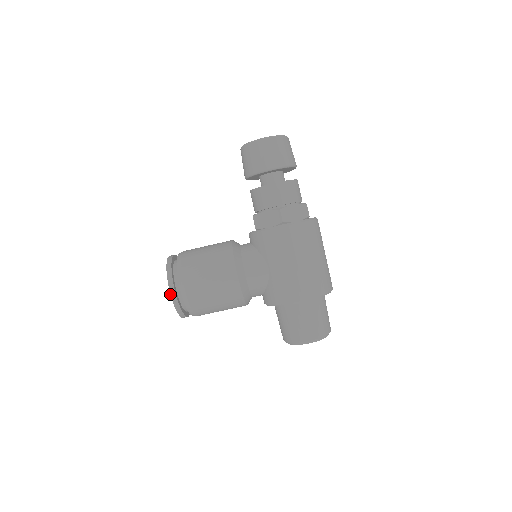
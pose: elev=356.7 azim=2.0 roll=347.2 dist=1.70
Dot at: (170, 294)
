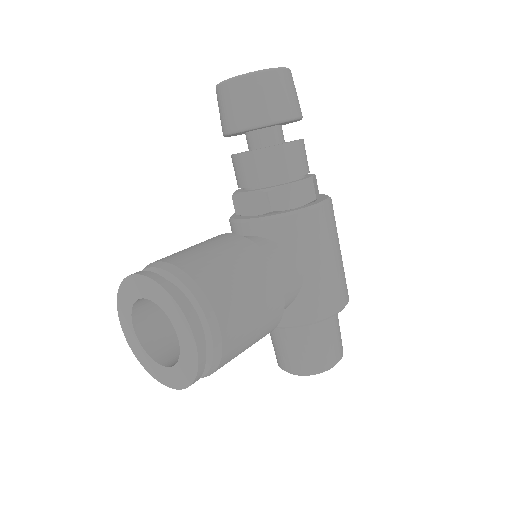
Dot at: (196, 347)
